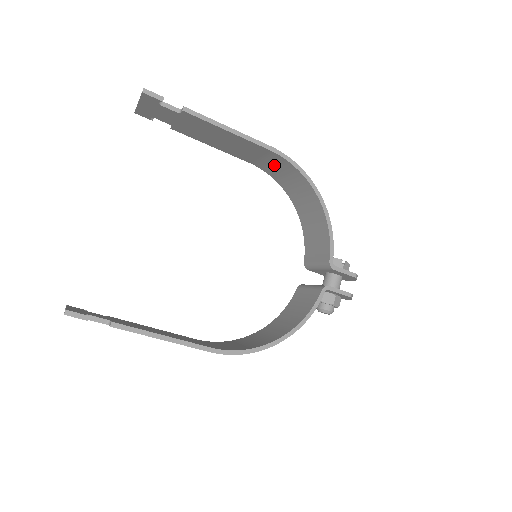
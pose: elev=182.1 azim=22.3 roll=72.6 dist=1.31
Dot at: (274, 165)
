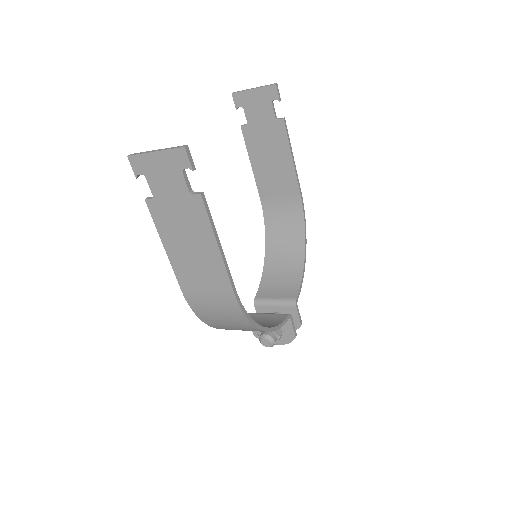
Dot at: (283, 209)
